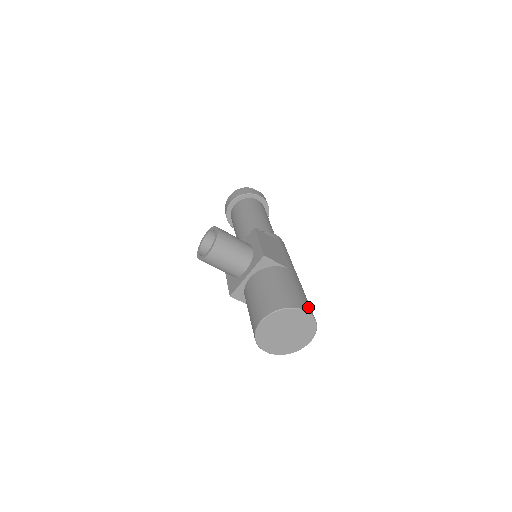
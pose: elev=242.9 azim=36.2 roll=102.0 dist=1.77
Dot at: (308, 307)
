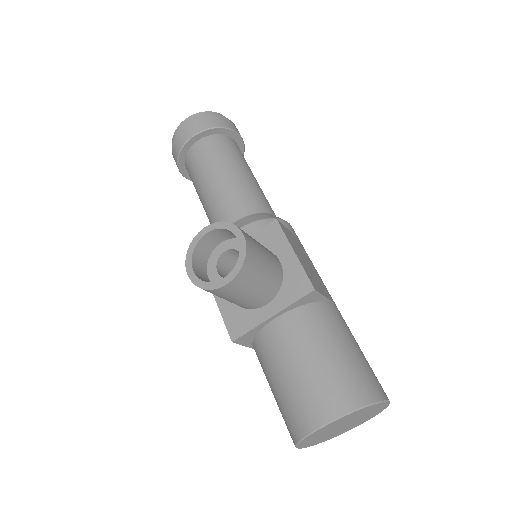
Dot at: occluded
